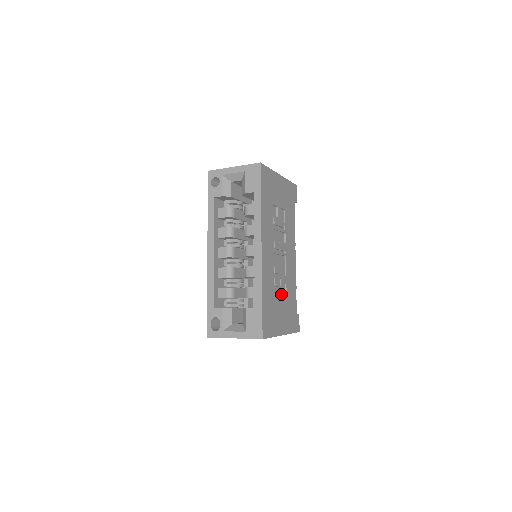
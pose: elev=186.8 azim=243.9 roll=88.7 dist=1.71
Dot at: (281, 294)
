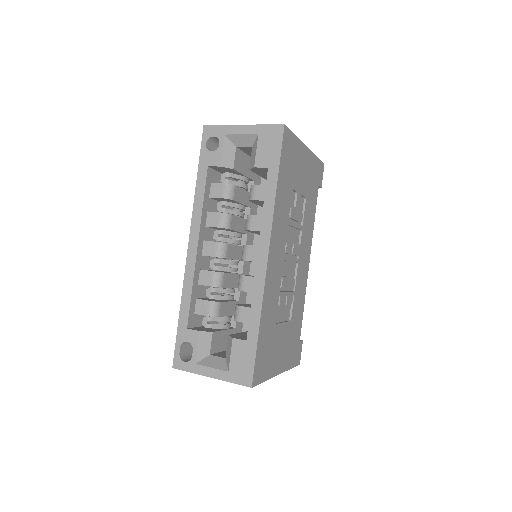
Dot at: (284, 316)
